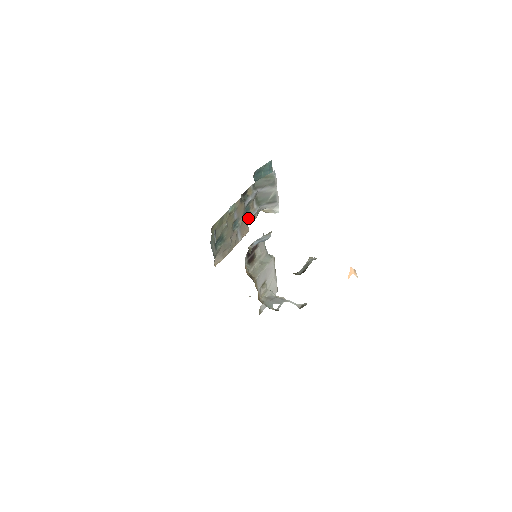
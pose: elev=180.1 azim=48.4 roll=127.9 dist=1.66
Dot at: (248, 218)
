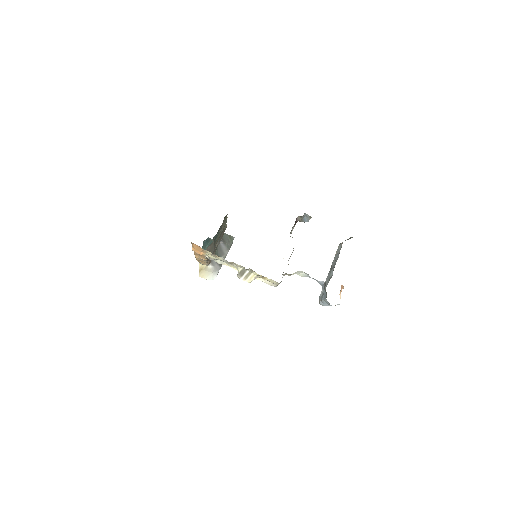
Dot at: occluded
